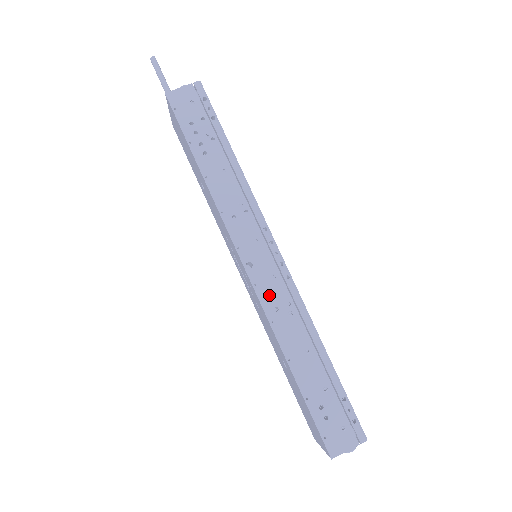
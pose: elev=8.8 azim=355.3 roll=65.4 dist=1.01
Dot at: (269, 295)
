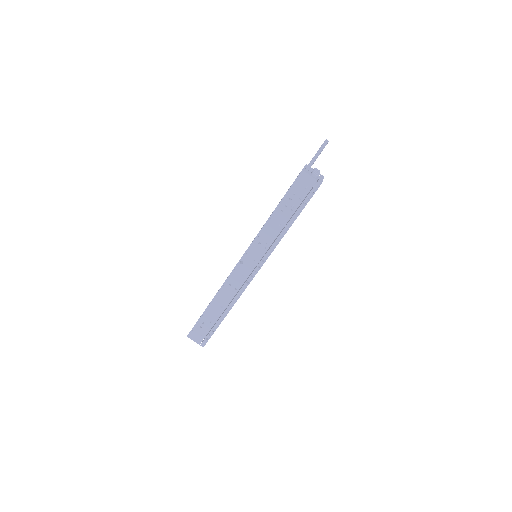
Dot at: (234, 278)
